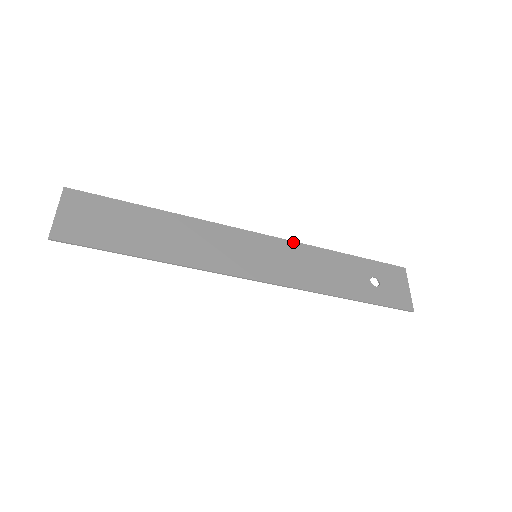
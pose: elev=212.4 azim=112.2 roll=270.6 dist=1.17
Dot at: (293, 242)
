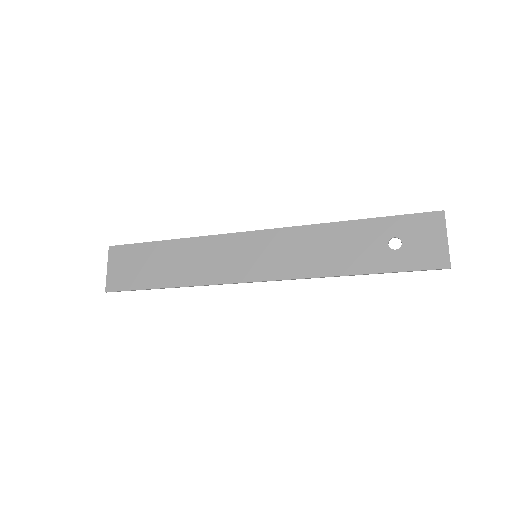
Dot at: (294, 227)
